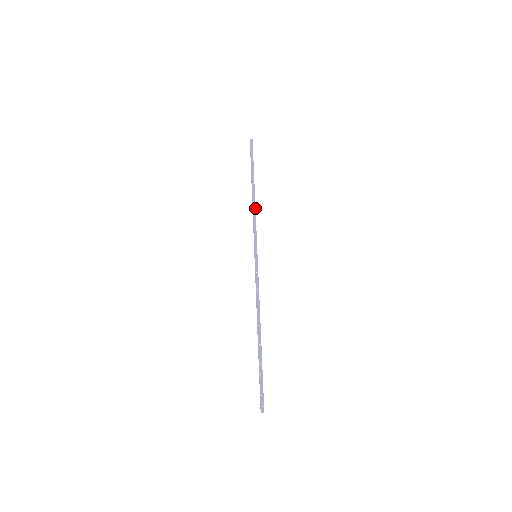
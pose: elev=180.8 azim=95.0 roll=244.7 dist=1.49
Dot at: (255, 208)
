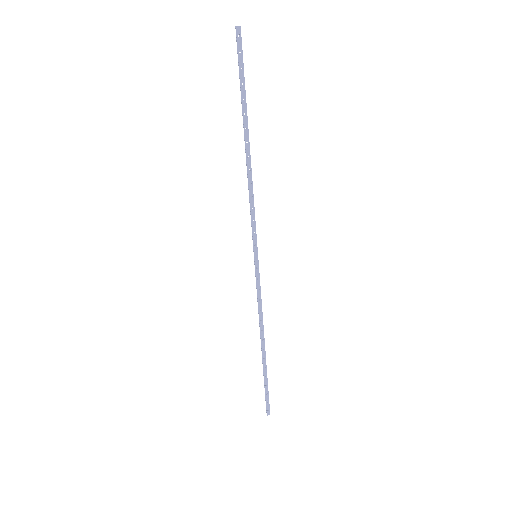
Dot at: (252, 181)
